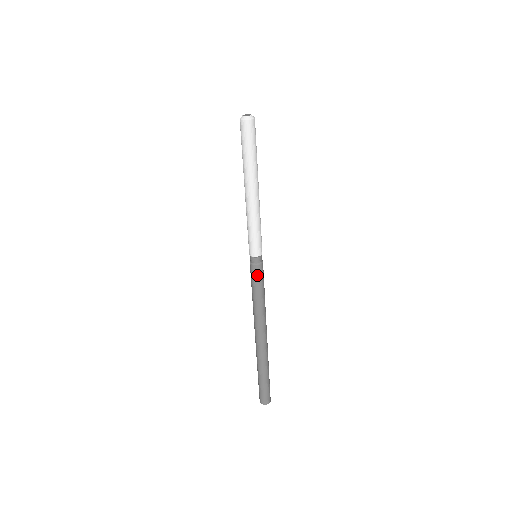
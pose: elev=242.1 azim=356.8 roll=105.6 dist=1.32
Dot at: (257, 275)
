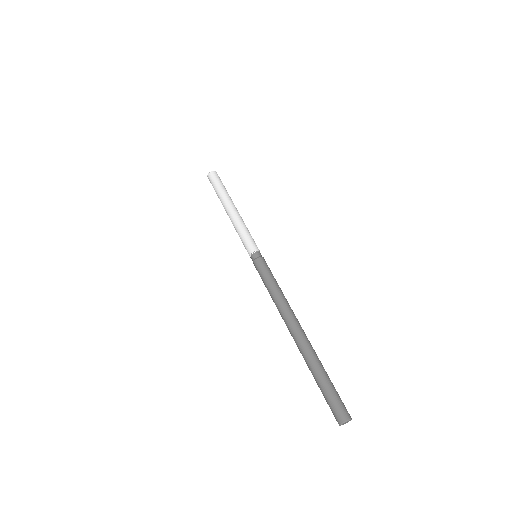
Dot at: (265, 265)
